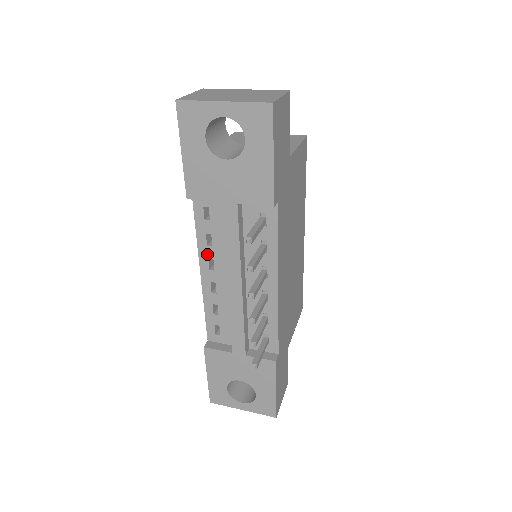
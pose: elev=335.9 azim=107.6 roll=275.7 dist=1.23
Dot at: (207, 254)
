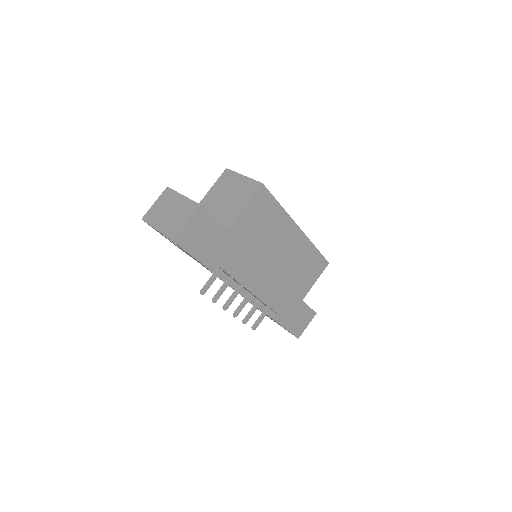
Dot at: occluded
